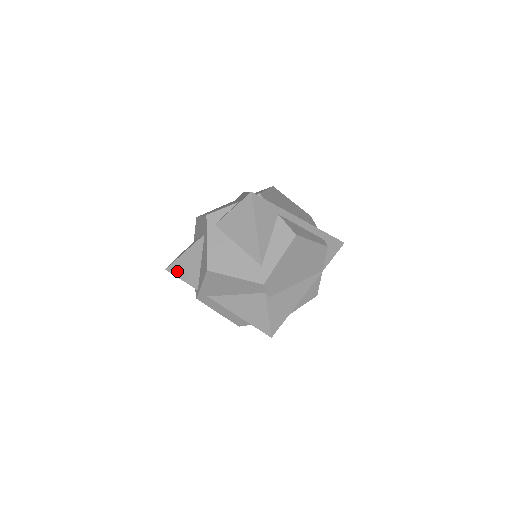
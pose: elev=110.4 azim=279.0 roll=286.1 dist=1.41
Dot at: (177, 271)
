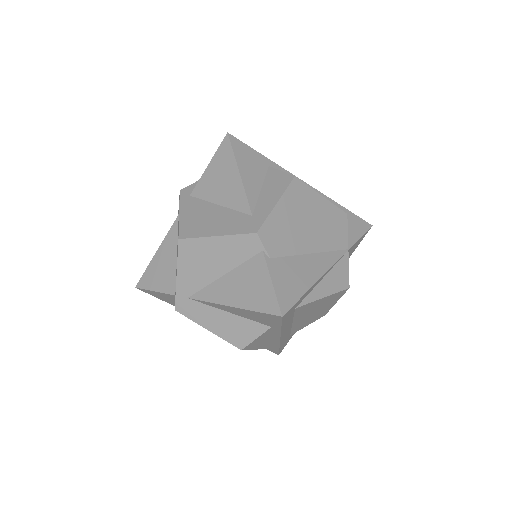
Dot at: (149, 282)
